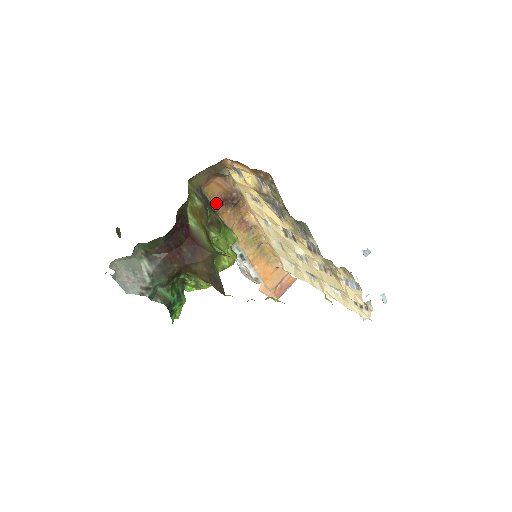
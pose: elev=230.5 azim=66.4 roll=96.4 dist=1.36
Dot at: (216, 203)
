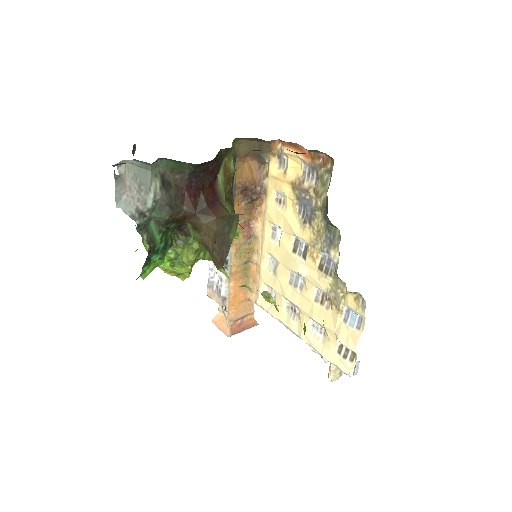
Dot at: (237, 187)
